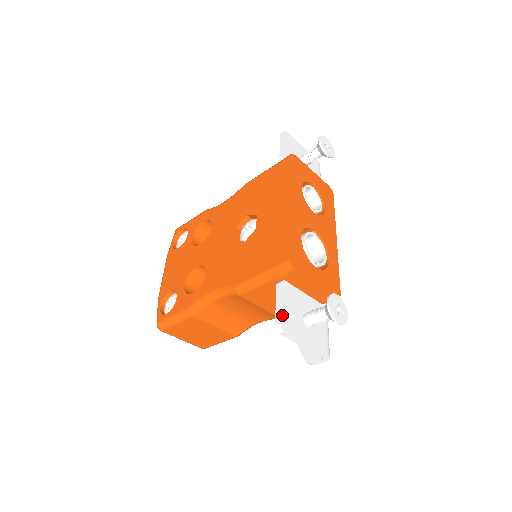
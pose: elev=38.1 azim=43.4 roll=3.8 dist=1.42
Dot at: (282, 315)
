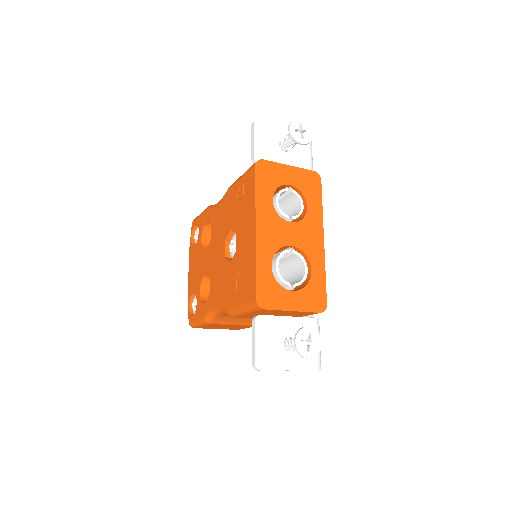
Dot at: (257, 354)
